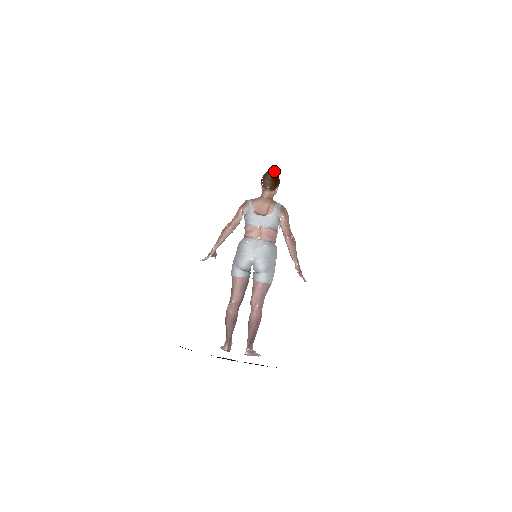
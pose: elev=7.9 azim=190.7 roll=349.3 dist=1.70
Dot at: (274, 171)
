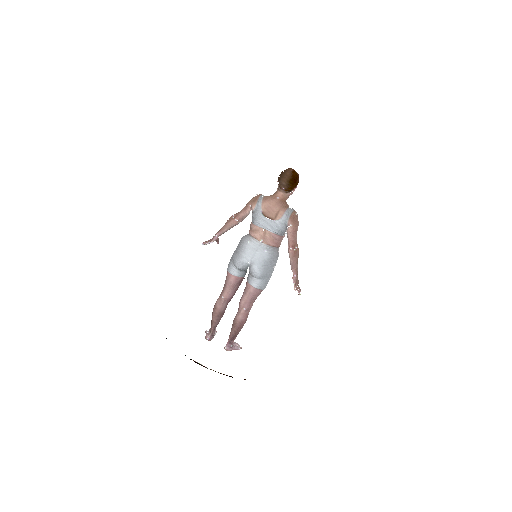
Dot at: (294, 171)
